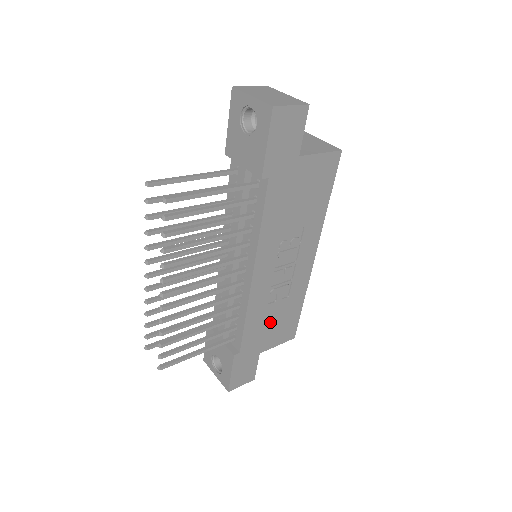
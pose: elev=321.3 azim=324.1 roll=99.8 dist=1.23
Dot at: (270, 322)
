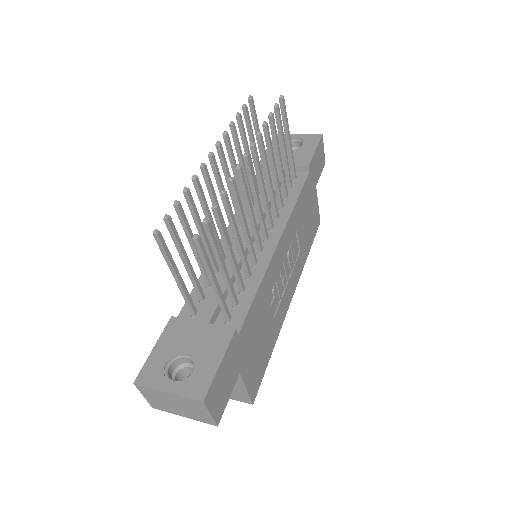
Dot at: (260, 331)
